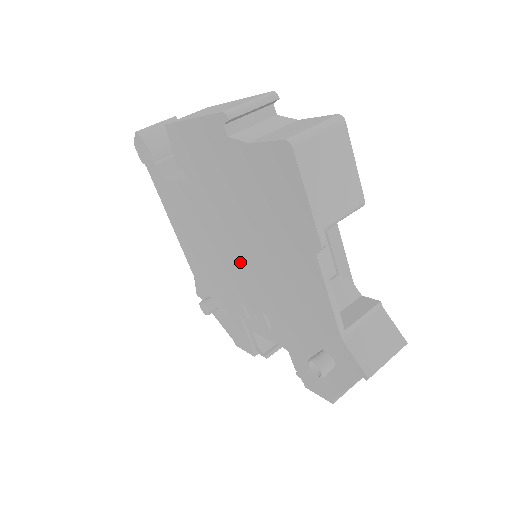
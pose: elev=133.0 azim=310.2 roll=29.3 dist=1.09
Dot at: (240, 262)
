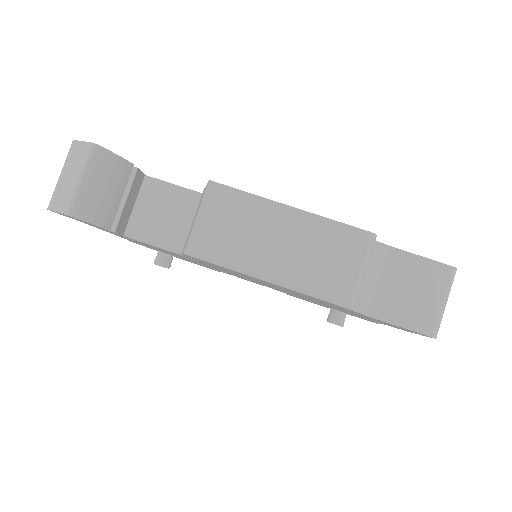
Dot at: occluded
